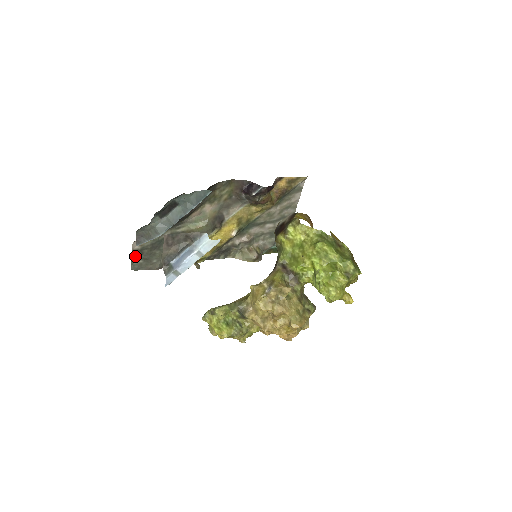
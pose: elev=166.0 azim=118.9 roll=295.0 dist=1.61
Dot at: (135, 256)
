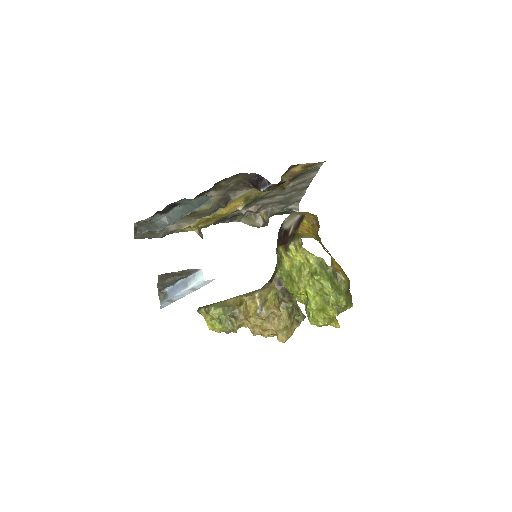
Dot at: occluded
